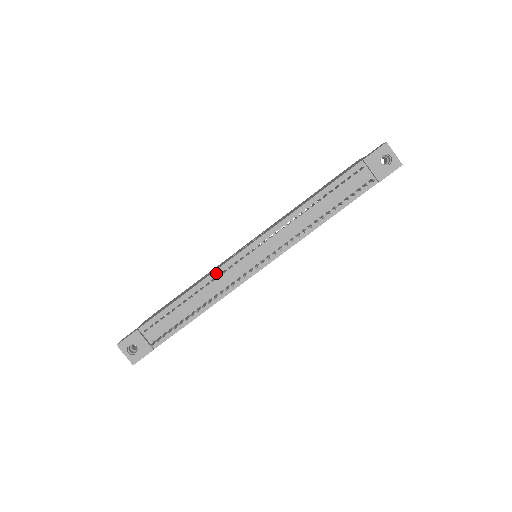
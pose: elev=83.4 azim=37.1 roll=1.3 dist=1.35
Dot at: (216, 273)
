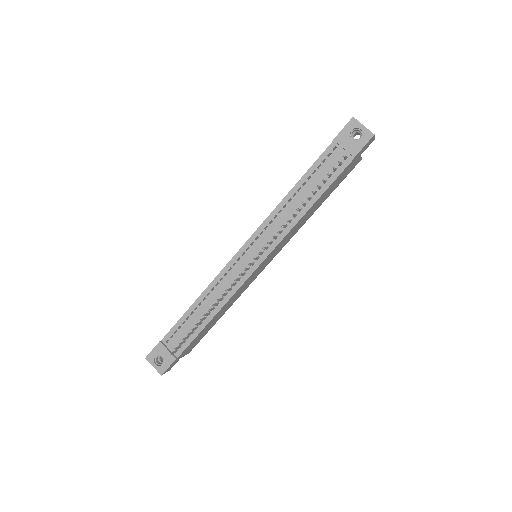
Dot at: (218, 277)
